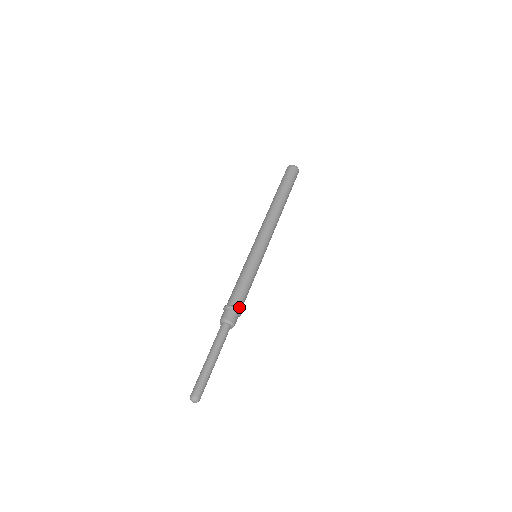
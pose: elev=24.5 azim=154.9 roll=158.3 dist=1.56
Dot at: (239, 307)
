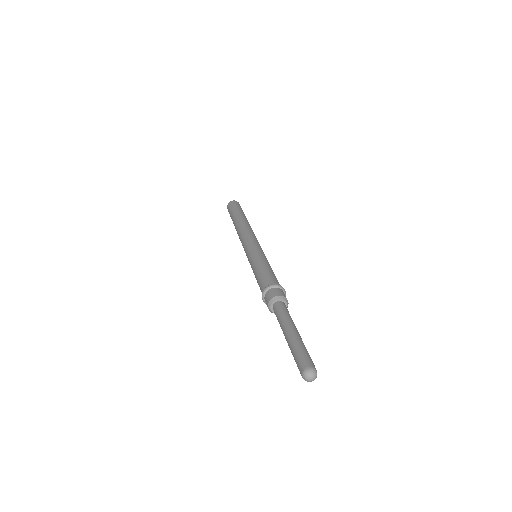
Dot at: (275, 284)
